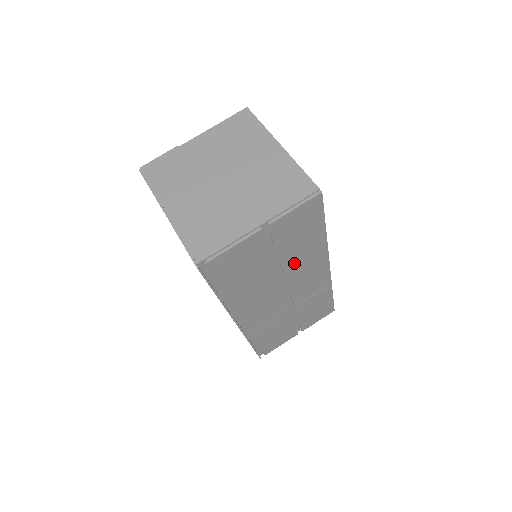
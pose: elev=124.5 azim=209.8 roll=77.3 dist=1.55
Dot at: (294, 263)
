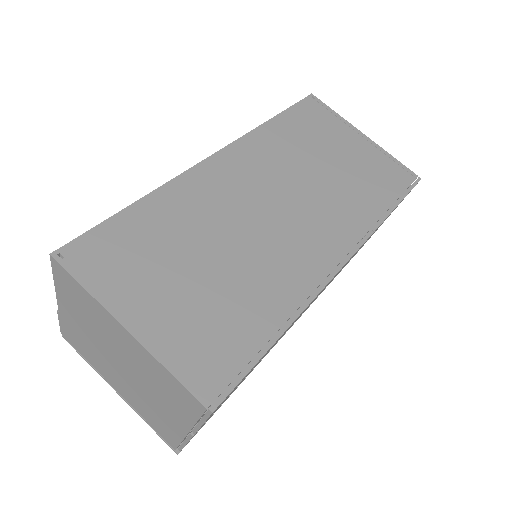
Dot at: occluded
